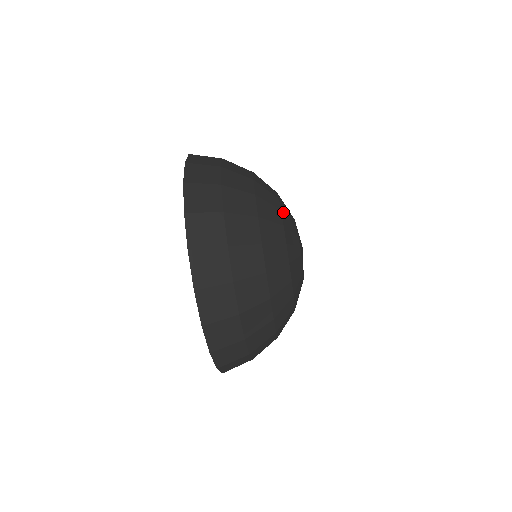
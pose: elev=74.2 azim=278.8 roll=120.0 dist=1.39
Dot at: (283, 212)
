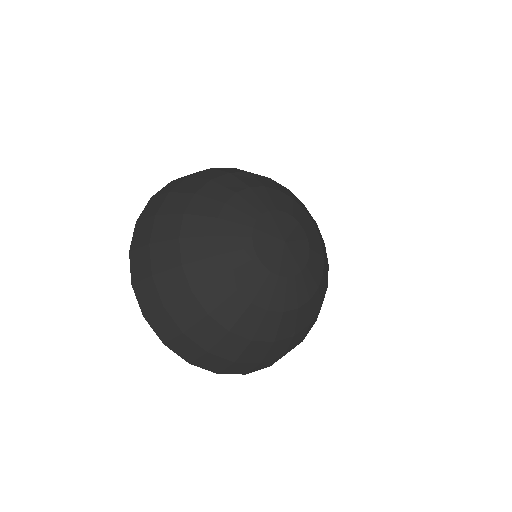
Dot at: (222, 252)
